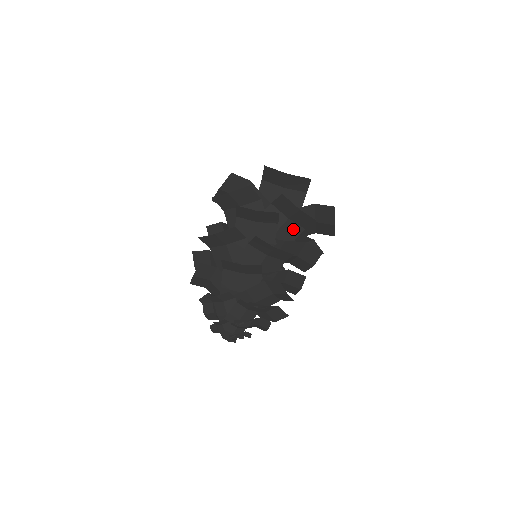
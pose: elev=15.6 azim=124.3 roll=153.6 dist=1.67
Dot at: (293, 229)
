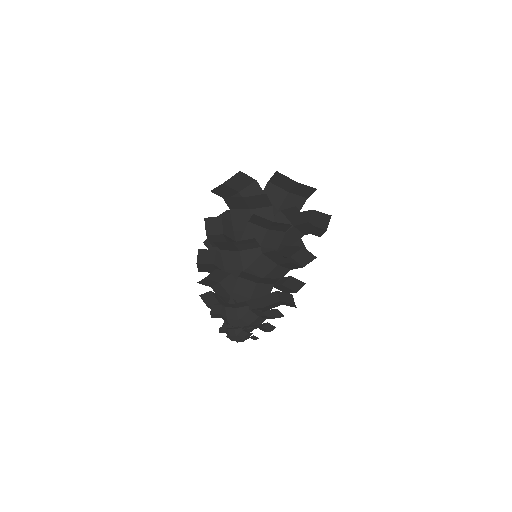
Dot at: (295, 235)
